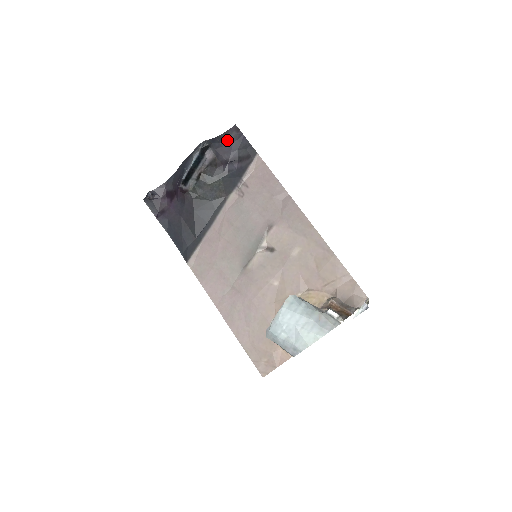
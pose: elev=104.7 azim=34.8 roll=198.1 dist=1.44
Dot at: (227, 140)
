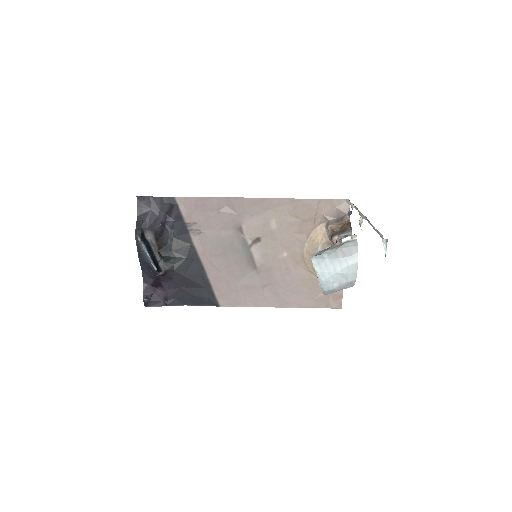
Dot at: (145, 213)
